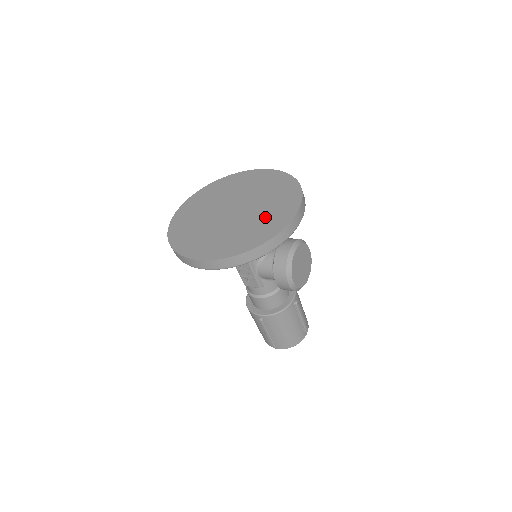
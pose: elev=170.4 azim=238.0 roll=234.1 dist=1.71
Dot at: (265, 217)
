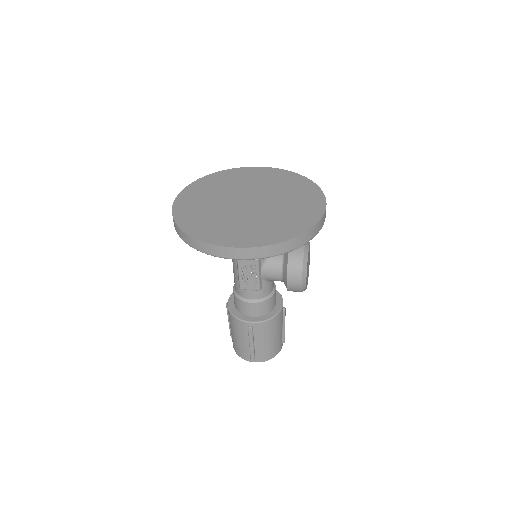
Dot at: (292, 209)
